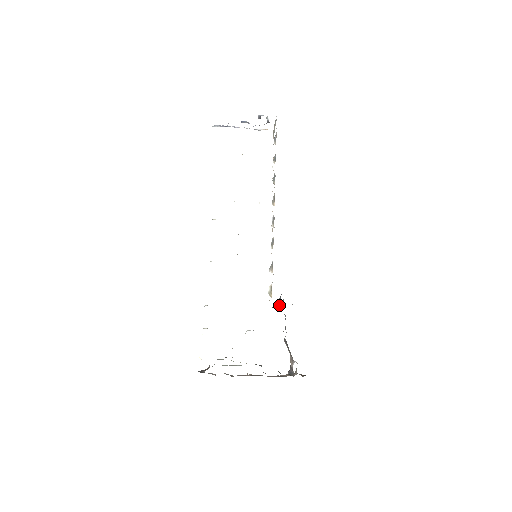
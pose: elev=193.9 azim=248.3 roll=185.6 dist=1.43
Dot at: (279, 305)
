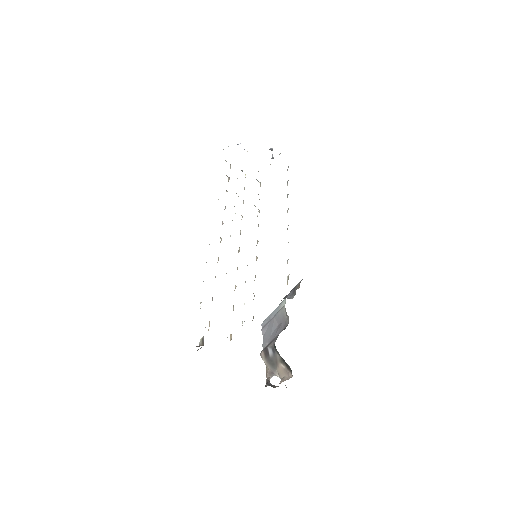
Dot at: (293, 297)
